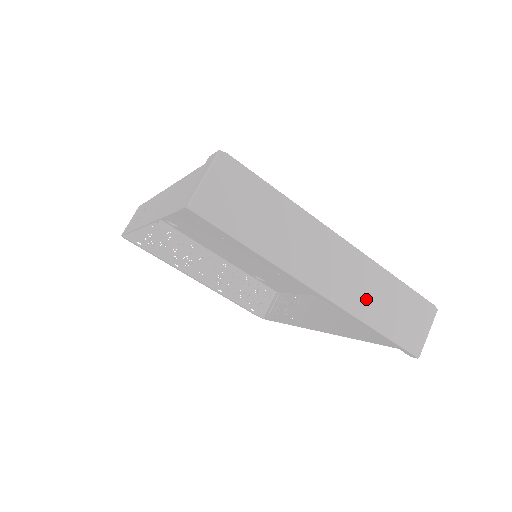
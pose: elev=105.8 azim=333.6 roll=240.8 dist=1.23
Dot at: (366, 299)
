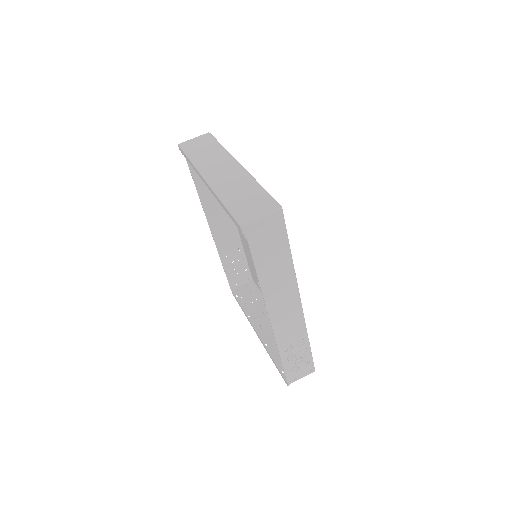
Dot at: (229, 188)
